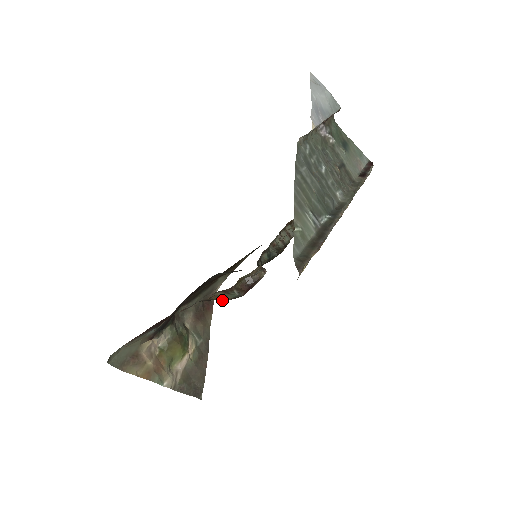
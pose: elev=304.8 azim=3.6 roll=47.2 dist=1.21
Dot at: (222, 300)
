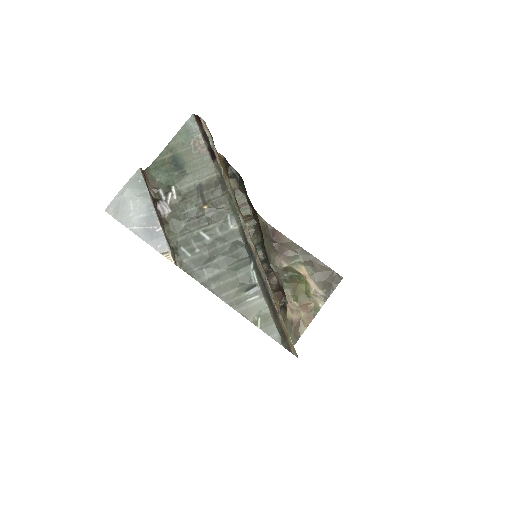
Dot at: occluded
